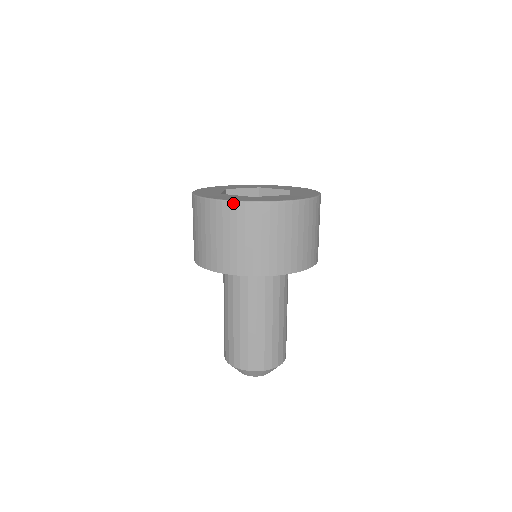
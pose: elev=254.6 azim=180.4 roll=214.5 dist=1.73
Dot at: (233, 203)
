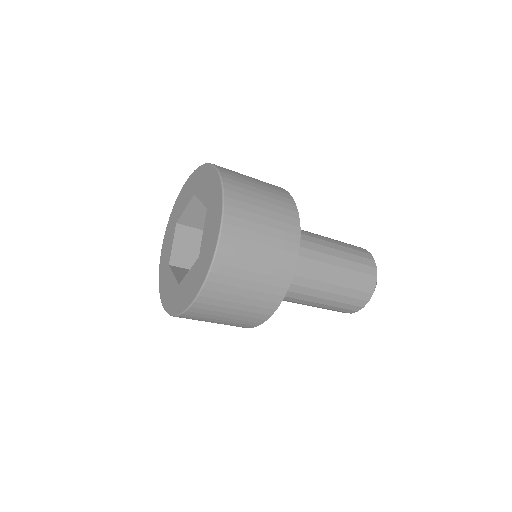
Dot at: occluded
